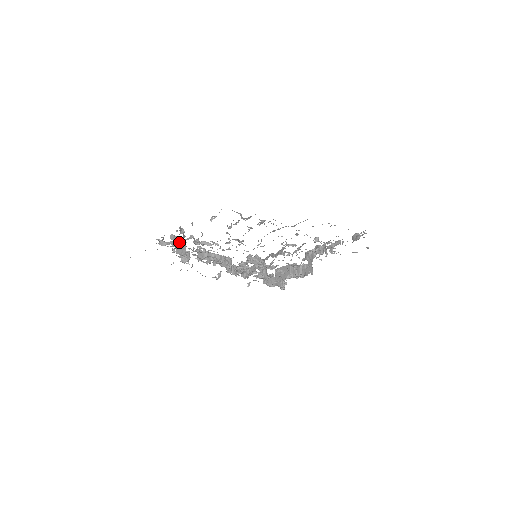
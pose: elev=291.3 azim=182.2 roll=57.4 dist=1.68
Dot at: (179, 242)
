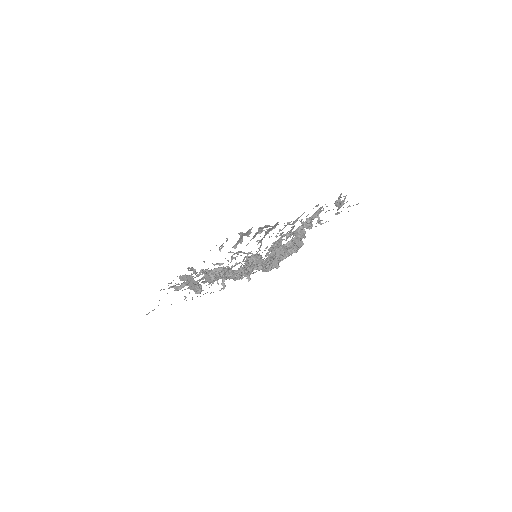
Dot at: occluded
